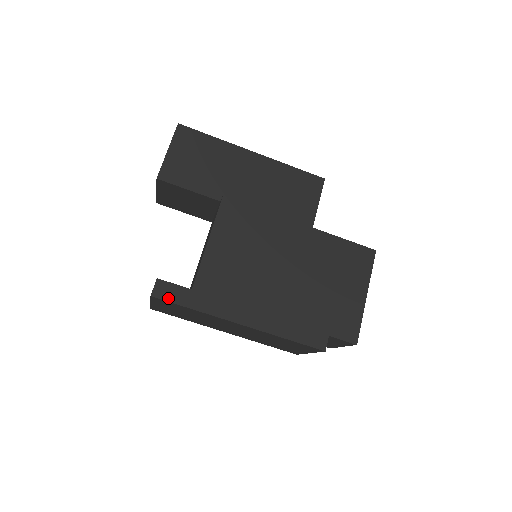
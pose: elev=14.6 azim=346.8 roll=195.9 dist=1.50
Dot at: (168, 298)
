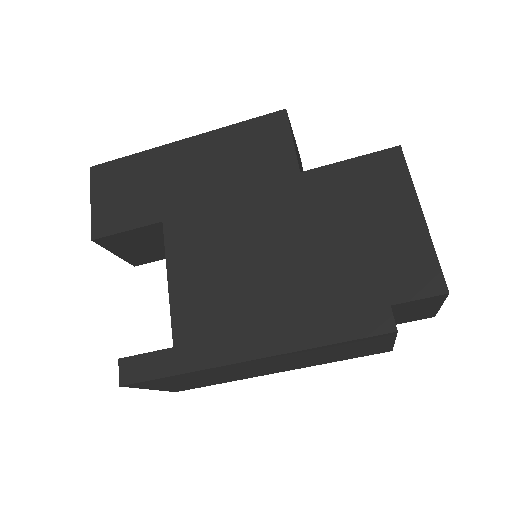
Dot at: (141, 377)
